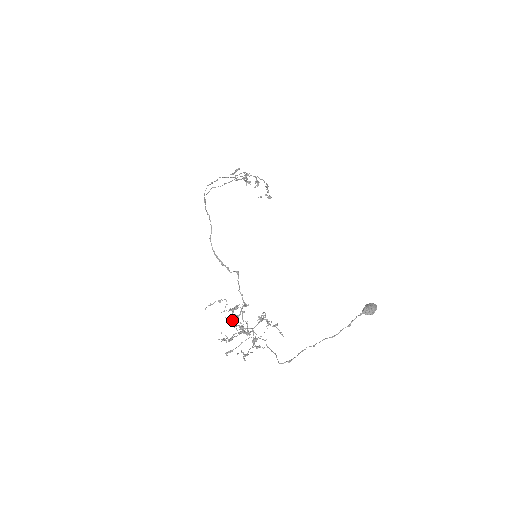
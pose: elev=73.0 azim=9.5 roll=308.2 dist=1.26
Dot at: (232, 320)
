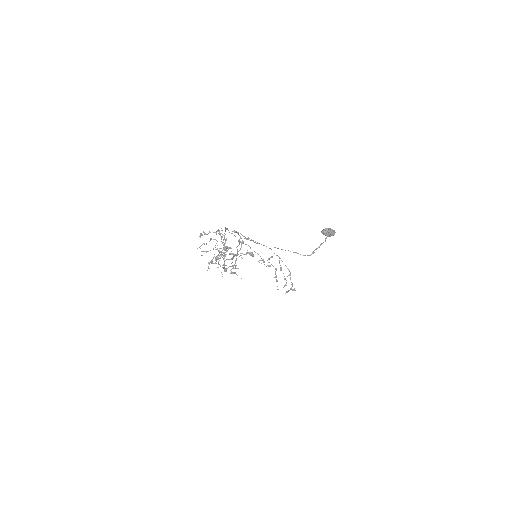
Dot at: occluded
